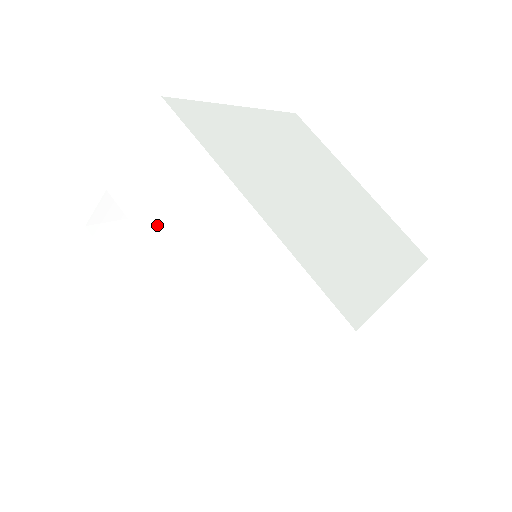
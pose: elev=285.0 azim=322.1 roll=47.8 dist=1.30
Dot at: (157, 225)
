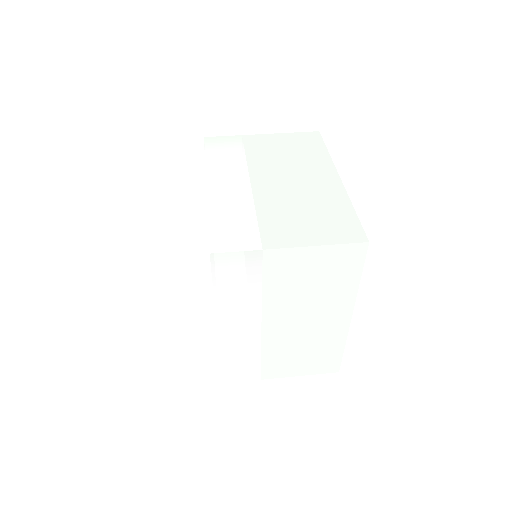
Dot at: (264, 158)
